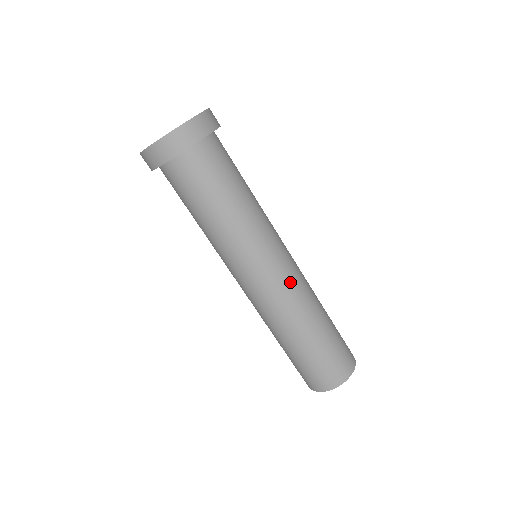
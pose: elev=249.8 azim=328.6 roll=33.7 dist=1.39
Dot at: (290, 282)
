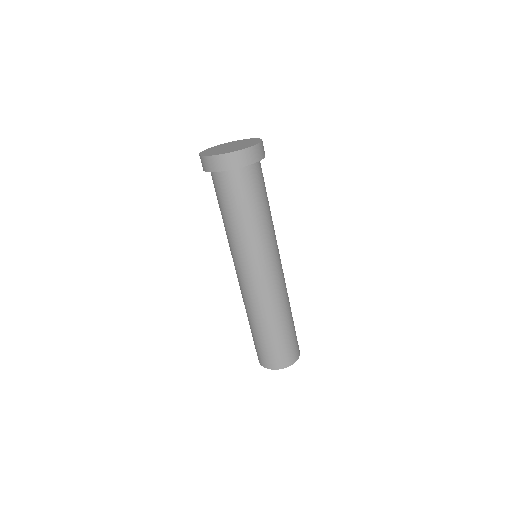
Dot at: (282, 279)
